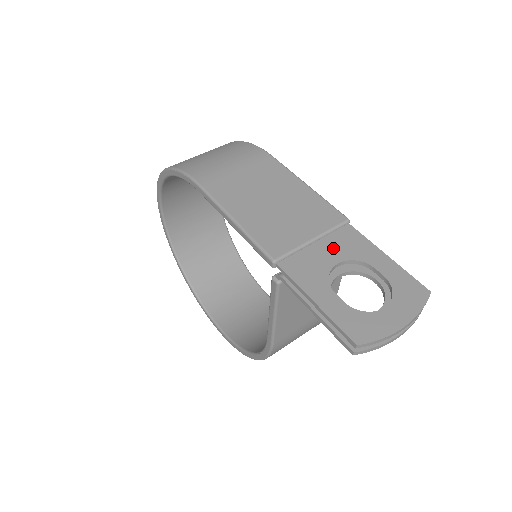
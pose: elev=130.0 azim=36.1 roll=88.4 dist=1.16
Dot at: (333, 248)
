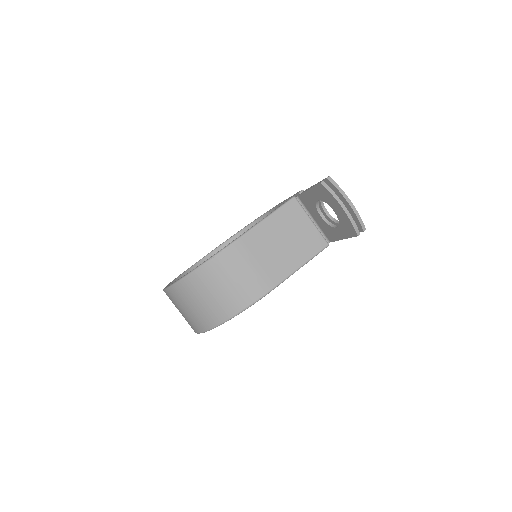
Dot at: occluded
